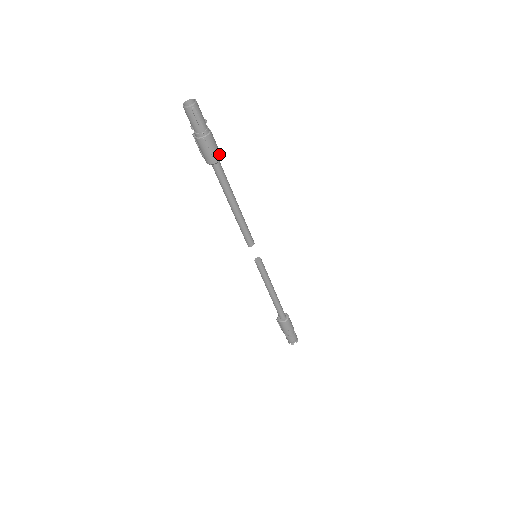
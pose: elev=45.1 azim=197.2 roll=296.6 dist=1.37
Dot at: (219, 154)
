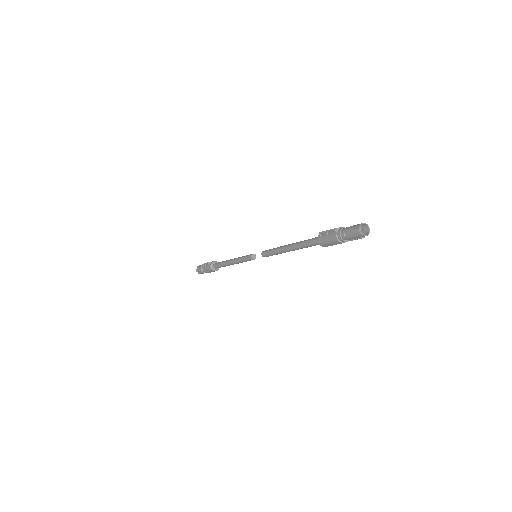
Dot at: occluded
